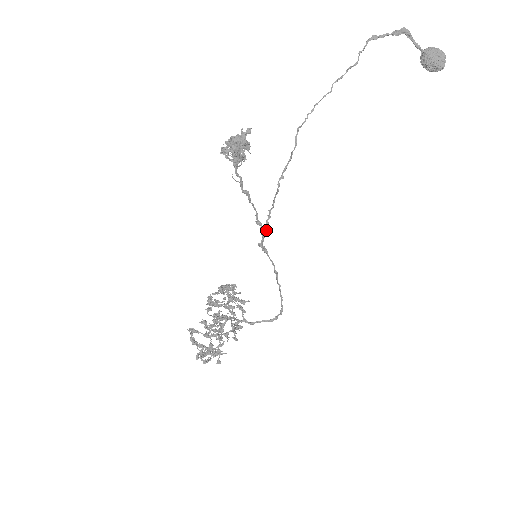
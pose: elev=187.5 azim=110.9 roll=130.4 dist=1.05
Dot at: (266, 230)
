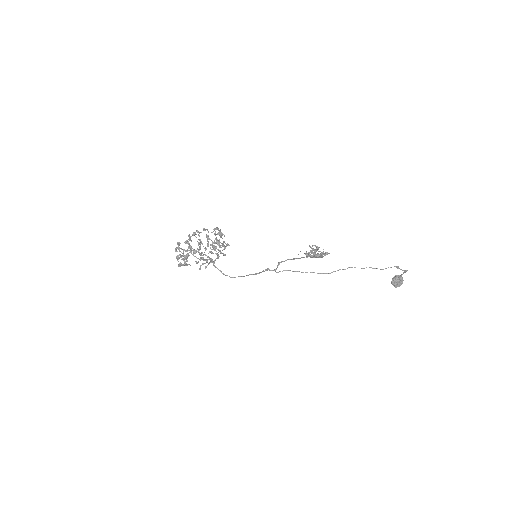
Dot at: occluded
